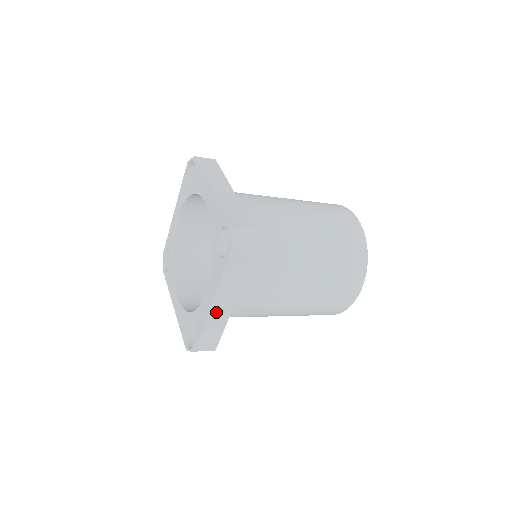
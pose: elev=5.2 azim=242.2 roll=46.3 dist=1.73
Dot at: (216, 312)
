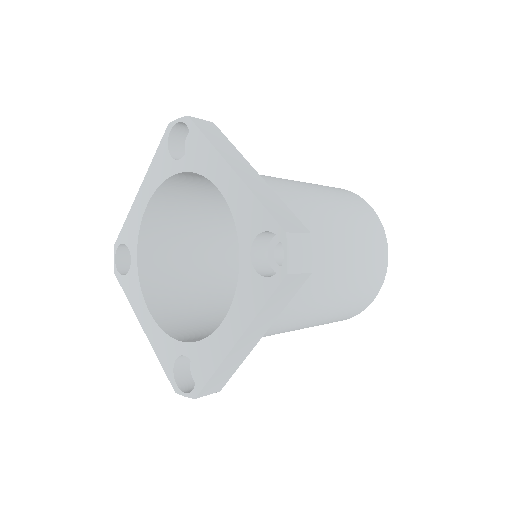
Dot at: (239, 348)
